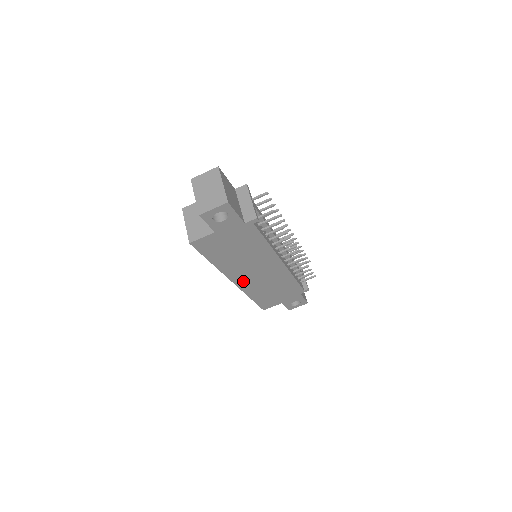
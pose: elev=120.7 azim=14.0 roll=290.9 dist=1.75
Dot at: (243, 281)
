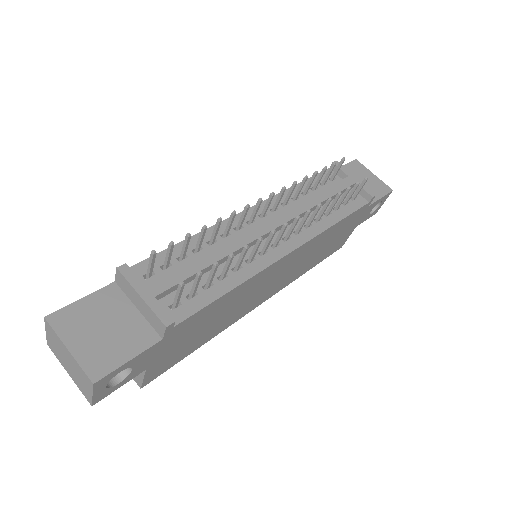
Dot at: (271, 292)
